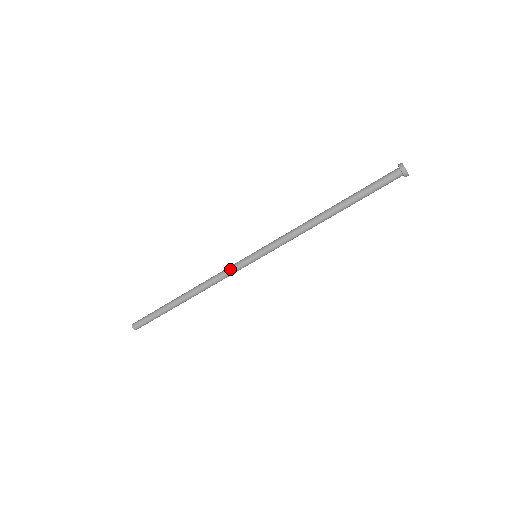
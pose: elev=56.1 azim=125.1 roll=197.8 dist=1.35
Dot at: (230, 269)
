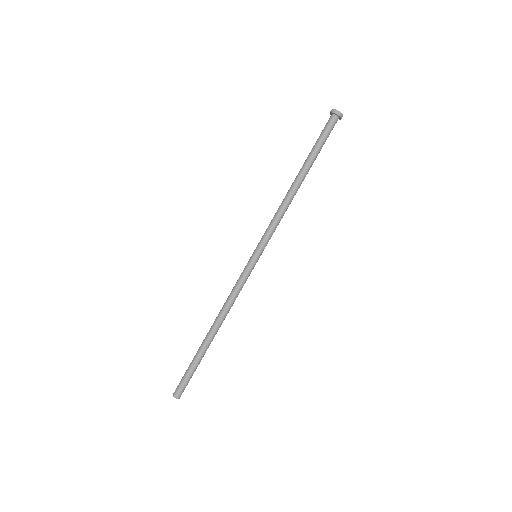
Dot at: (240, 282)
